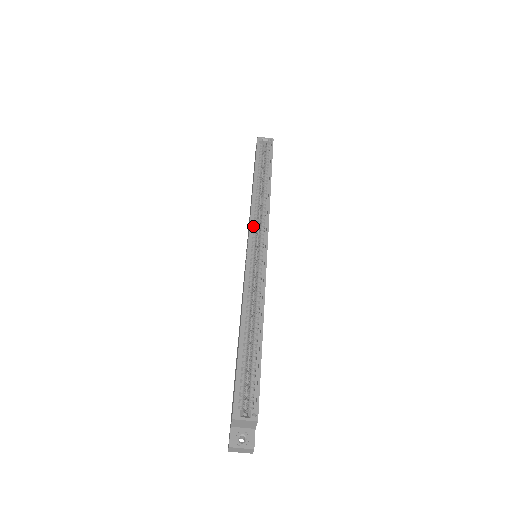
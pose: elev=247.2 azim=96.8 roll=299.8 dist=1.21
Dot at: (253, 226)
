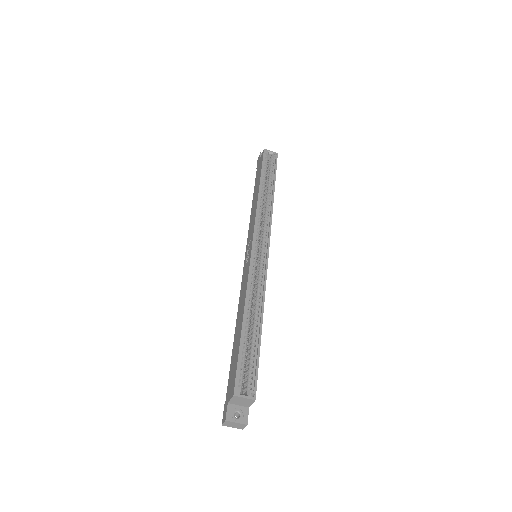
Dot at: (256, 229)
